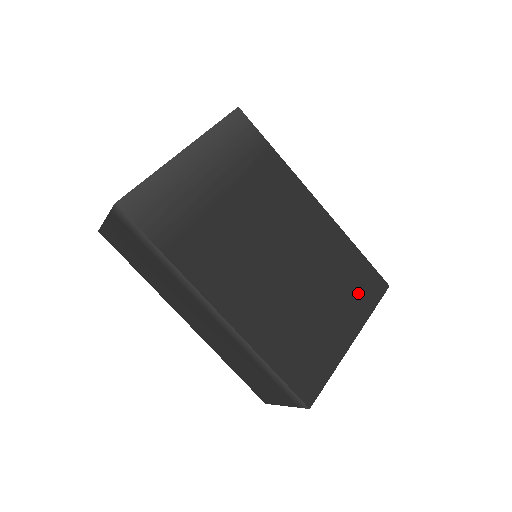
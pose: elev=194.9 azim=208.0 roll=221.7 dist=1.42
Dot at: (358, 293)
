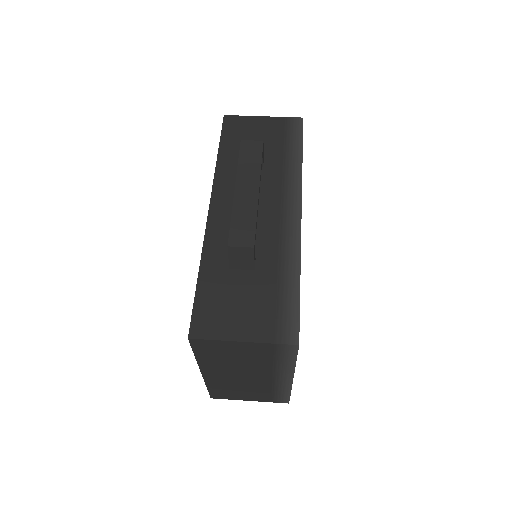
Dot at: occluded
